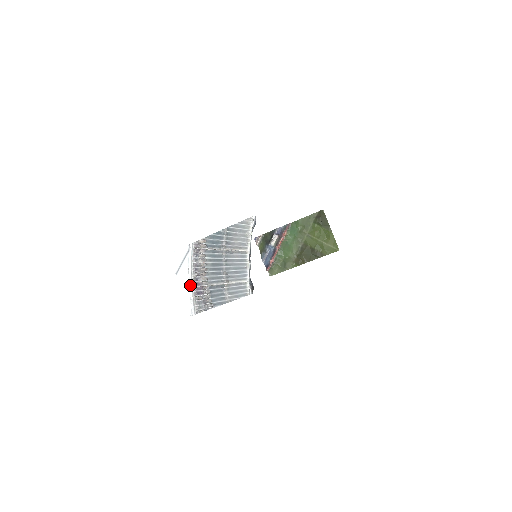
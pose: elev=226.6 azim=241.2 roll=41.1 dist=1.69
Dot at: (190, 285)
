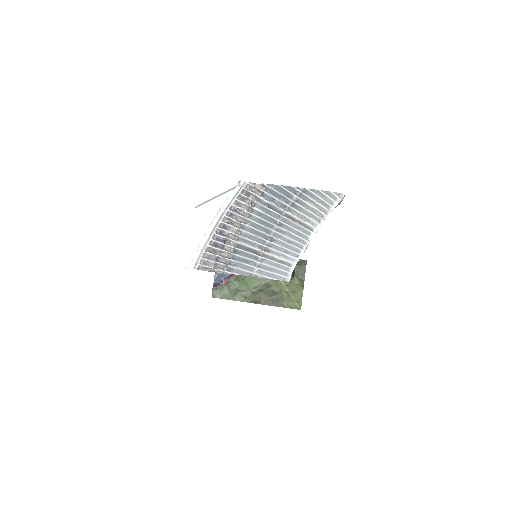
Dot at: (210, 229)
